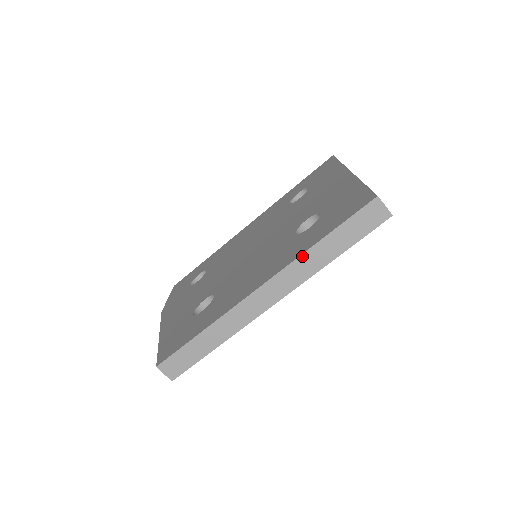
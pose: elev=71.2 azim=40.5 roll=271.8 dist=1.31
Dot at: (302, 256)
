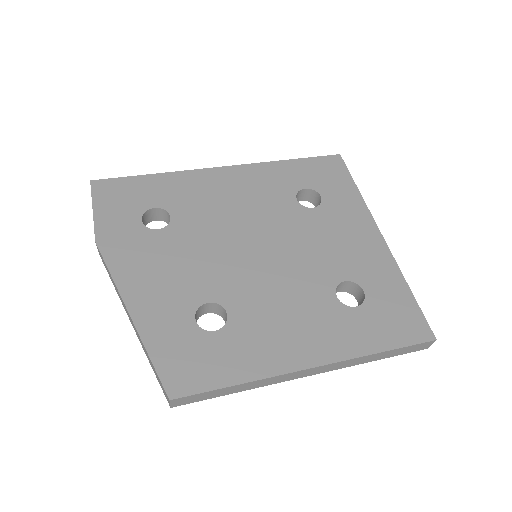
Dot at: (362, 357)
